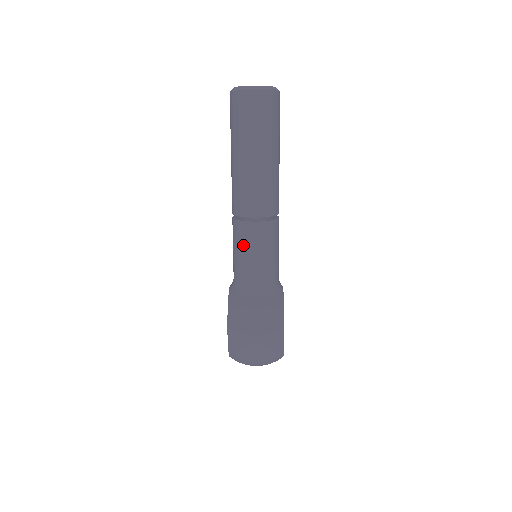
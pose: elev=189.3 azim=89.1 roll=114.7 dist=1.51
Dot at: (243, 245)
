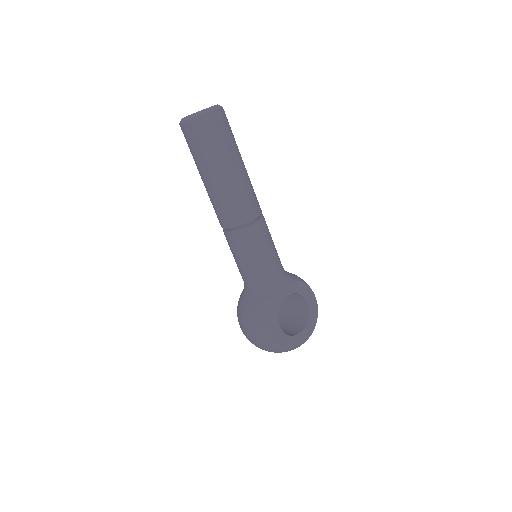
Dot at: (231, 251)
